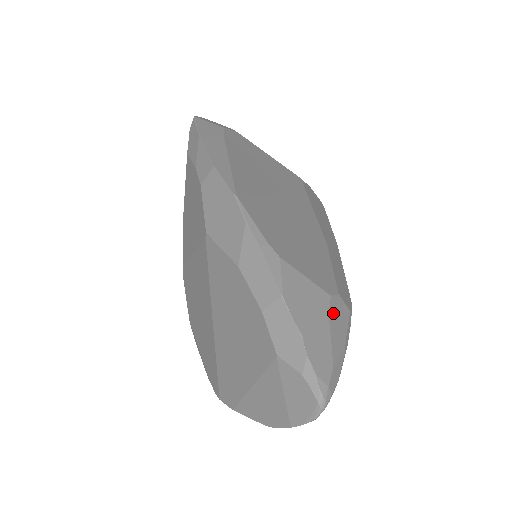
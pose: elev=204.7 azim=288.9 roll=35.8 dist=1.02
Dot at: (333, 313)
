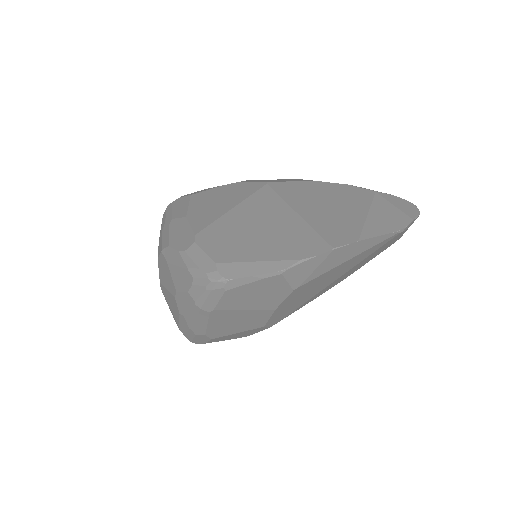
Dot at: occluded
